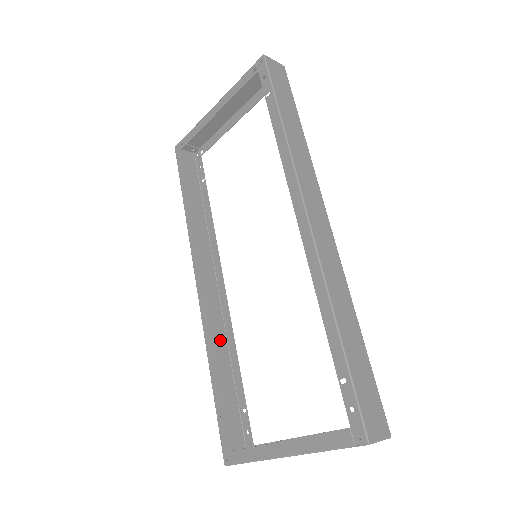
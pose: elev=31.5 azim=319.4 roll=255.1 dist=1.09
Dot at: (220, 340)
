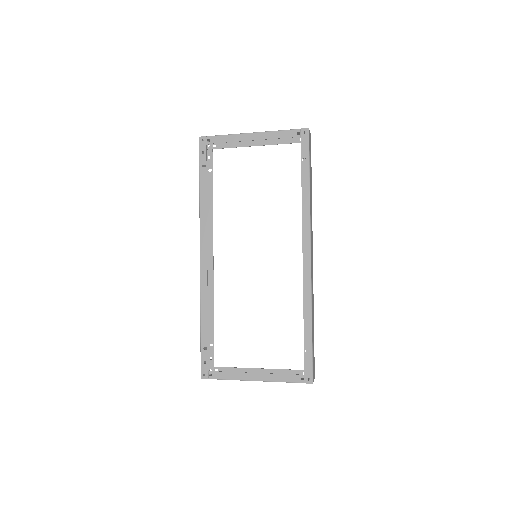
Dot at: occluded
